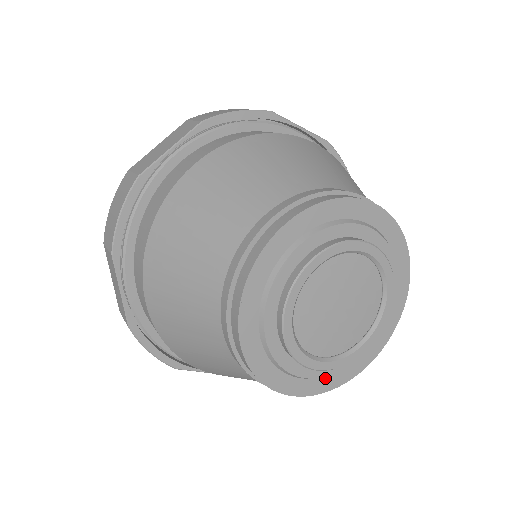
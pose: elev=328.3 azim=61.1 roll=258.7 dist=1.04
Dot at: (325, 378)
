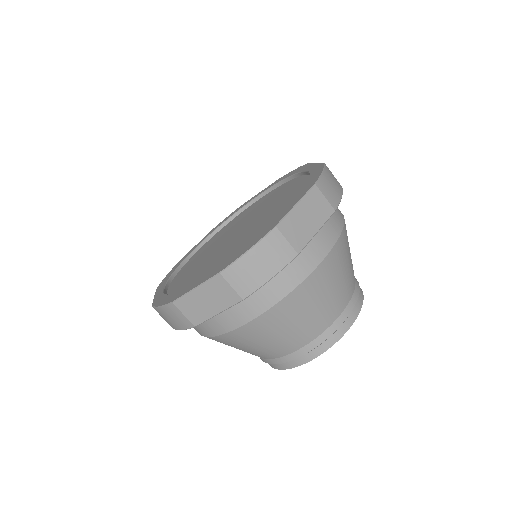
Dot at: occluded
